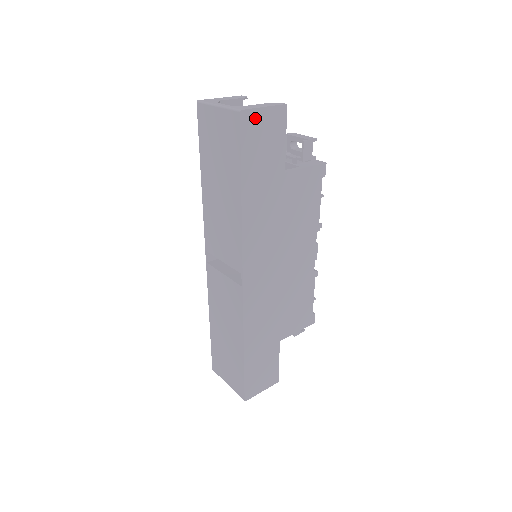
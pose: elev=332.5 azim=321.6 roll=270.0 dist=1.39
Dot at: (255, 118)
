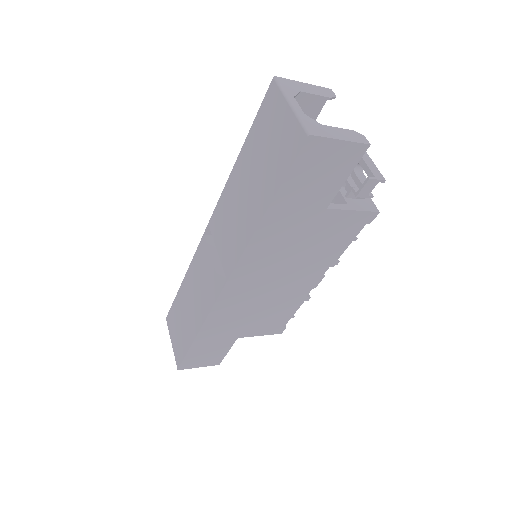
Dot at: (323, 147)
